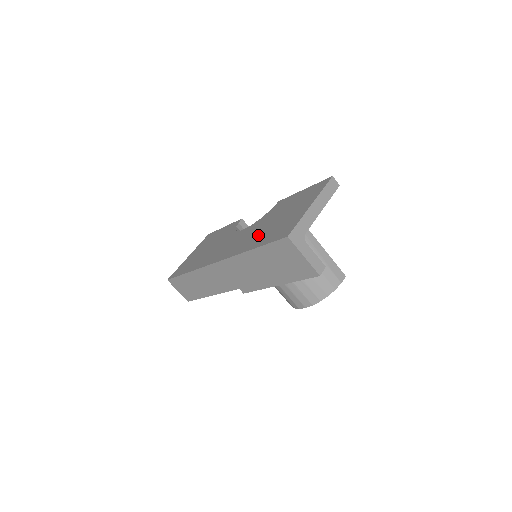
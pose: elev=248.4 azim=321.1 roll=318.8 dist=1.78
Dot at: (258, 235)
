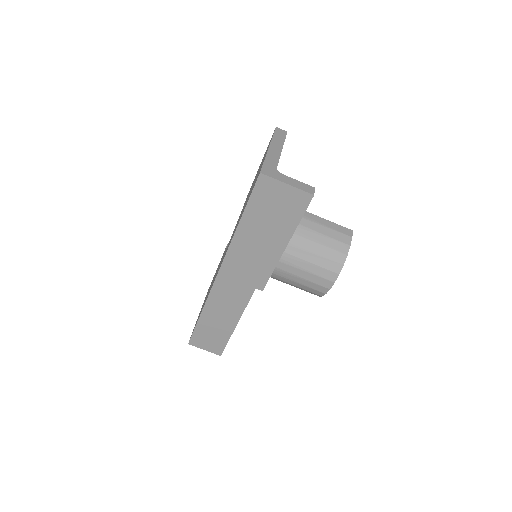
Dot at: occluded
